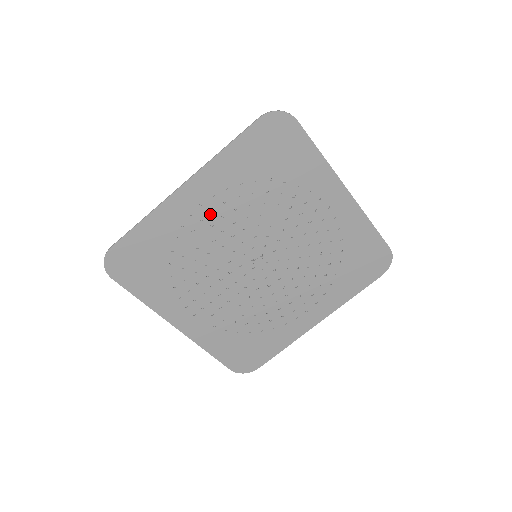
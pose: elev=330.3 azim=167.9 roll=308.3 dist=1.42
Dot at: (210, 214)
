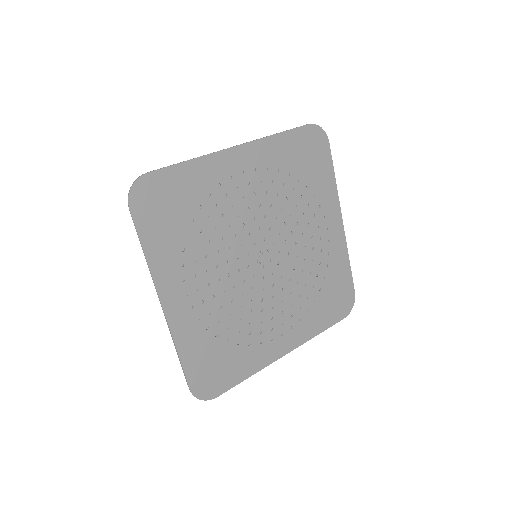
Dot at: (245, 186)
